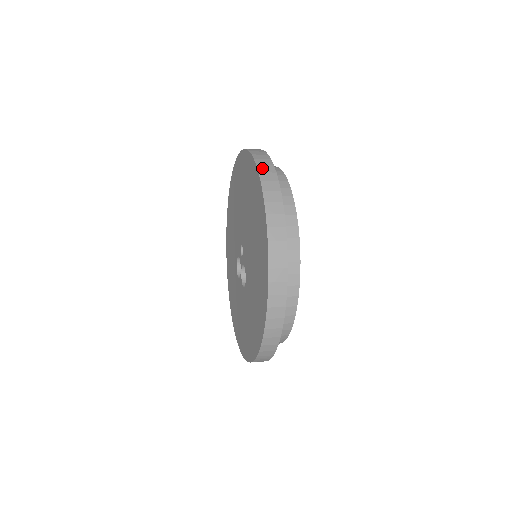
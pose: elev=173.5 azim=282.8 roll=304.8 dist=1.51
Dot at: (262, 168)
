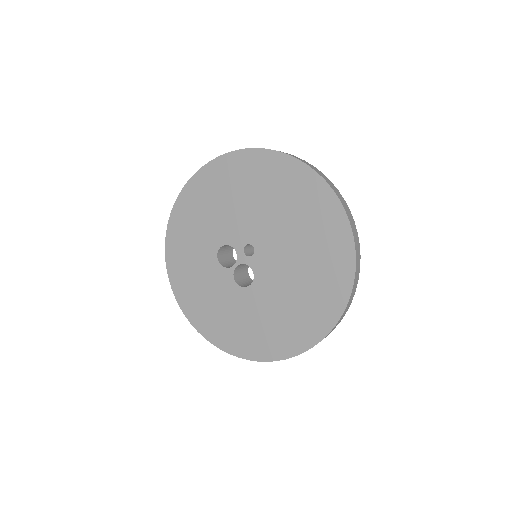
Dot at: (353, 227)
